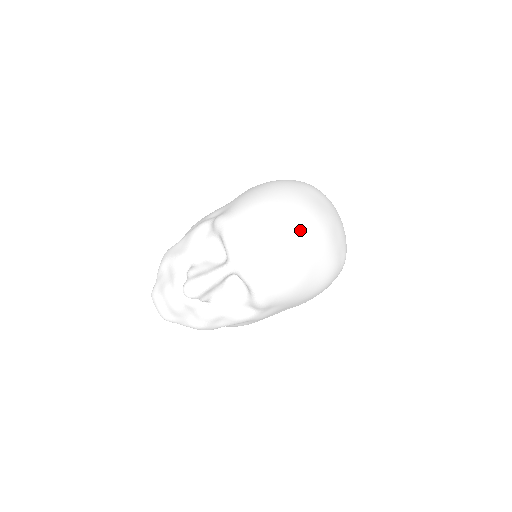
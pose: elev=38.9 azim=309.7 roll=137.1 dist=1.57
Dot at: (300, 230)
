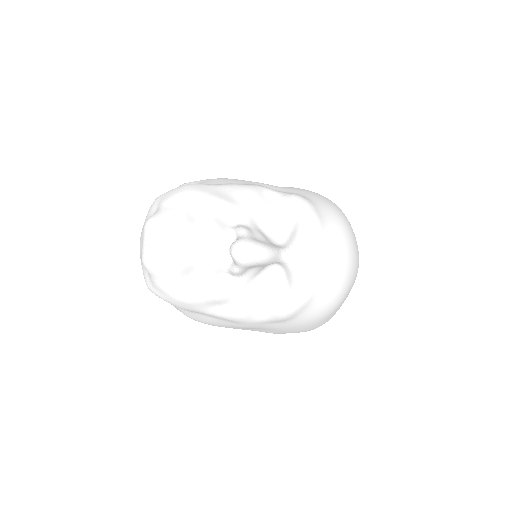
Dot at: (358, 264)
